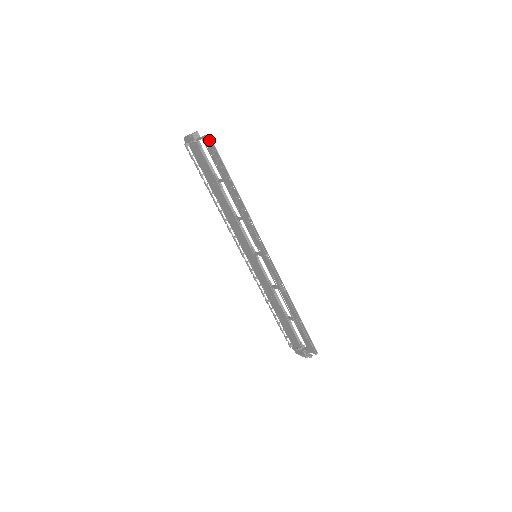
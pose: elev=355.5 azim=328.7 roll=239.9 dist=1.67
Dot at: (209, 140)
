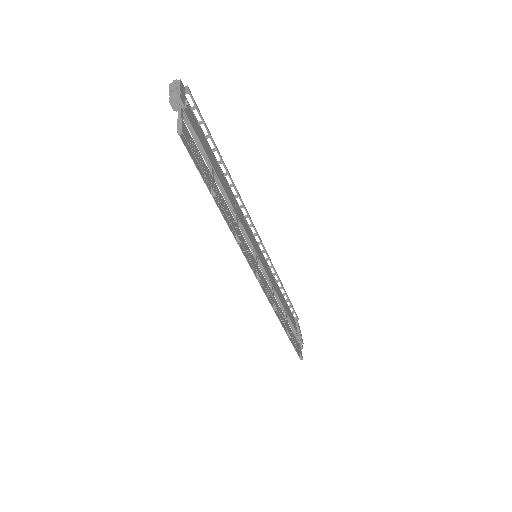
Dot at: occluded
